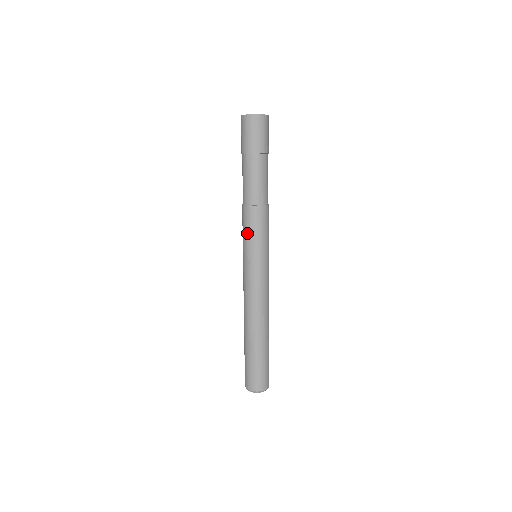
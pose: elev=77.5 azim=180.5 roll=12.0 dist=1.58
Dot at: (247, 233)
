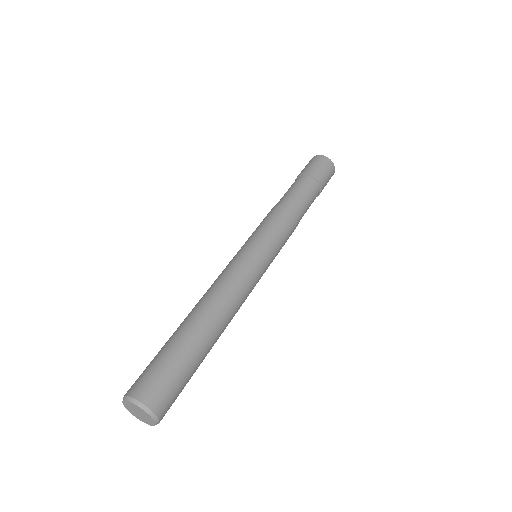
Dot at: occluded
